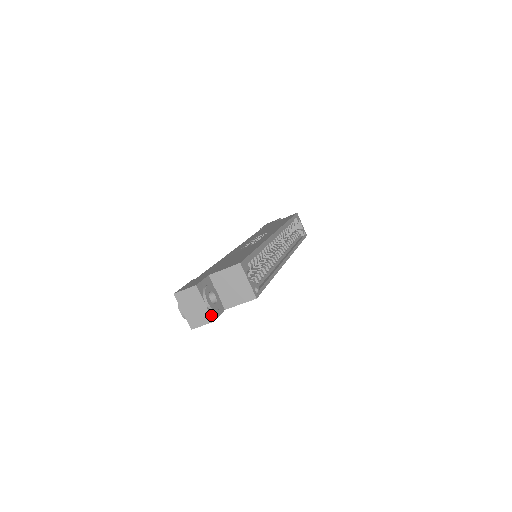
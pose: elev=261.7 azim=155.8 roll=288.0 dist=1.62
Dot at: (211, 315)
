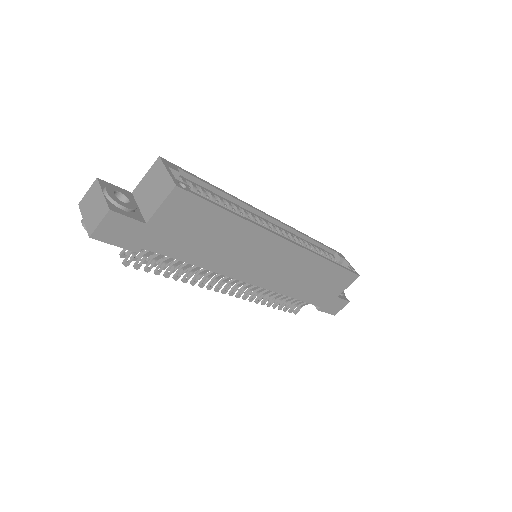
Dot at: (108, 204)
